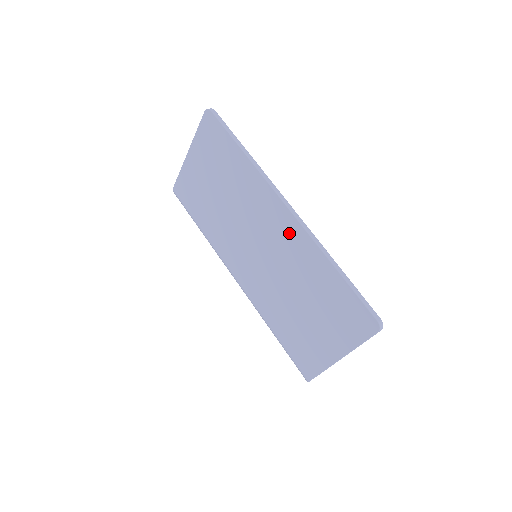
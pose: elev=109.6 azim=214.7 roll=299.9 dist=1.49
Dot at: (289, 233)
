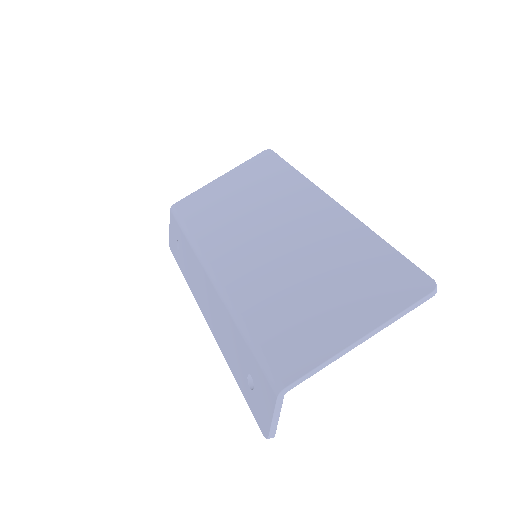
Dot at: (327, 218)
